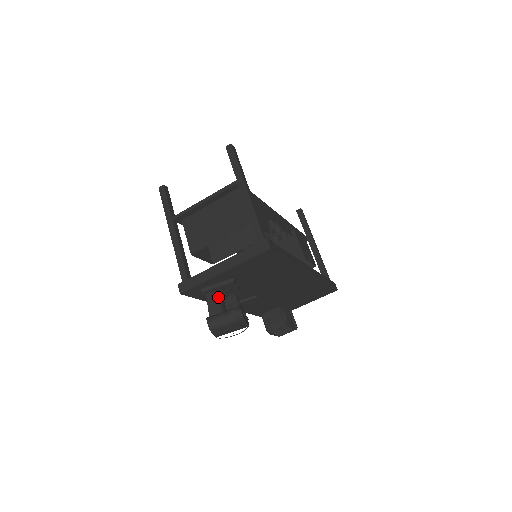
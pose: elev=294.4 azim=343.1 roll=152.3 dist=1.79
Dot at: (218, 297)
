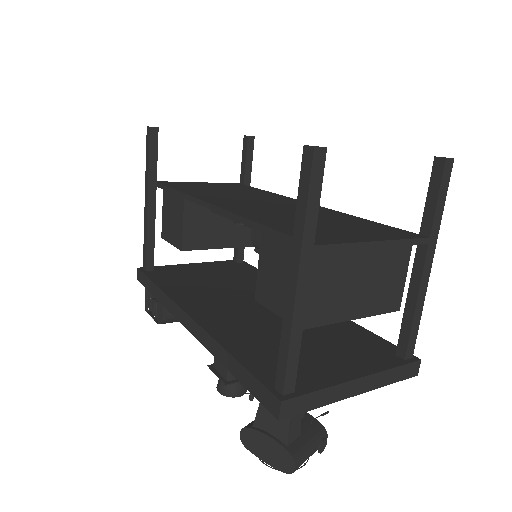
Dot at: occluded
